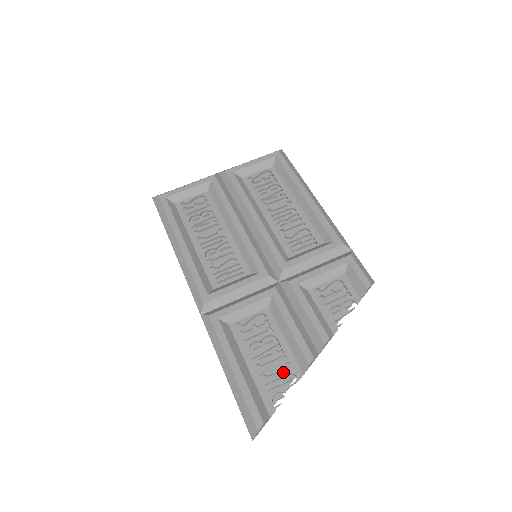
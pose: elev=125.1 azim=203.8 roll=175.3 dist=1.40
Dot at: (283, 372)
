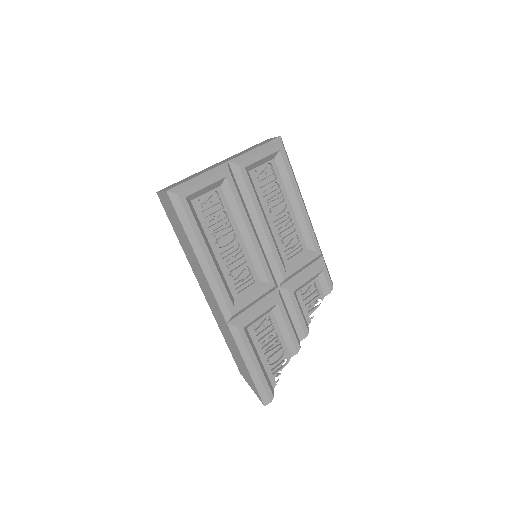
Dot at: (279, 356)
